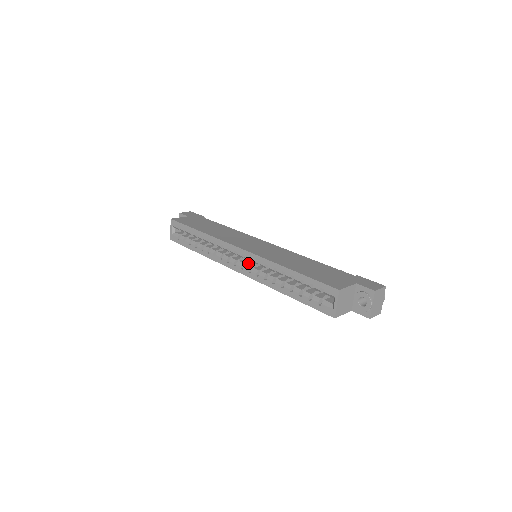
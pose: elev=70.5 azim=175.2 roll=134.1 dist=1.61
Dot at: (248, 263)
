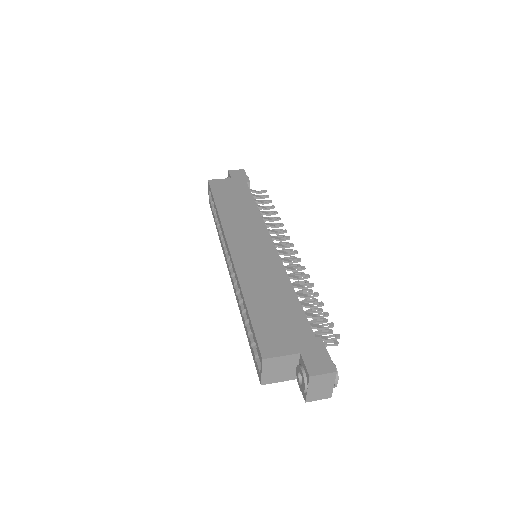
Dot at: occluded
